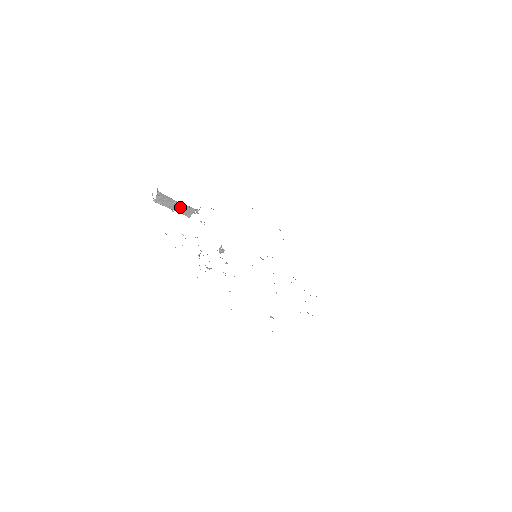
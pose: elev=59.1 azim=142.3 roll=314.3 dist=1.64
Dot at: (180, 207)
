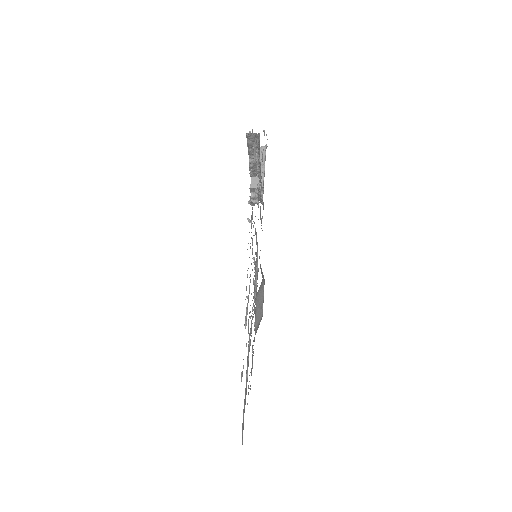
Dot at: occluded
